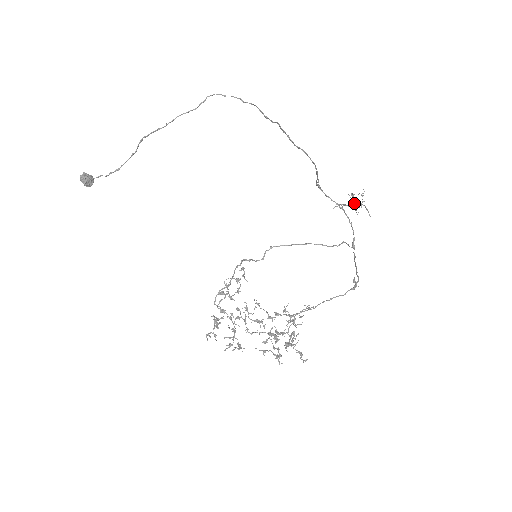
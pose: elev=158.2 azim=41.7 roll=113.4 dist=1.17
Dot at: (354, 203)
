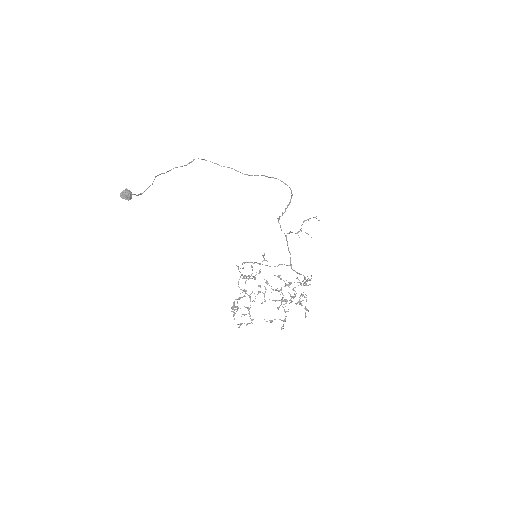
Dot at: (300, 229)
